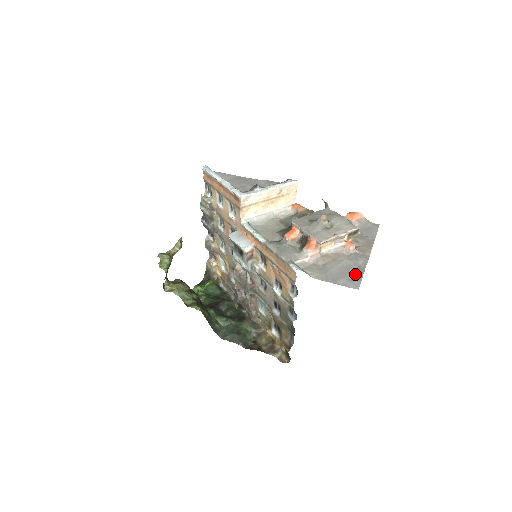
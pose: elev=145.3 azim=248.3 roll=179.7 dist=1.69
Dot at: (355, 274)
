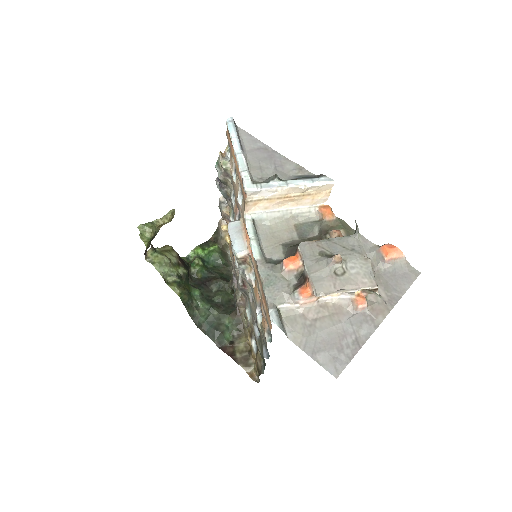
Dot at: (346, 350)
